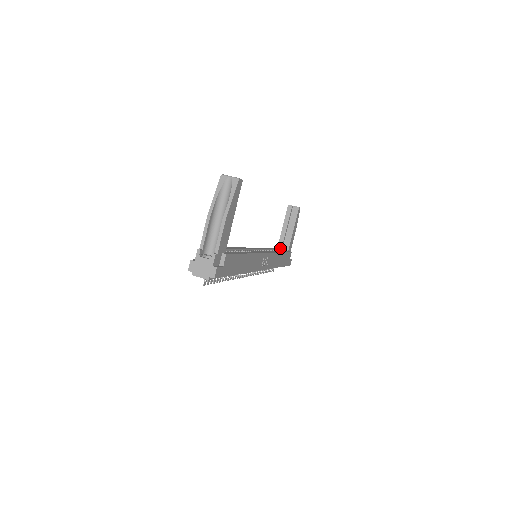
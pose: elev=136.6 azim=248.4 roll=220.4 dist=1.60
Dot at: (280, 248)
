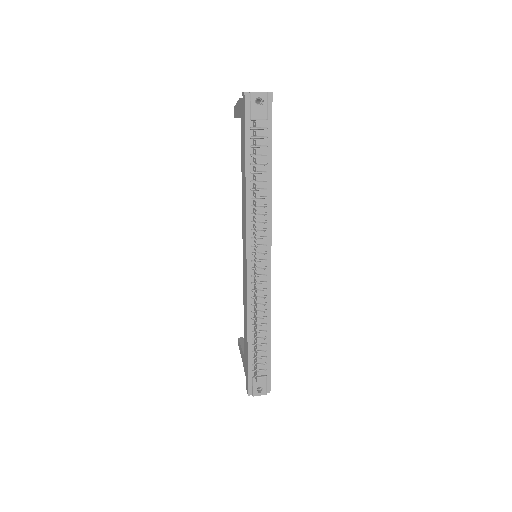
Dot at: occluded
